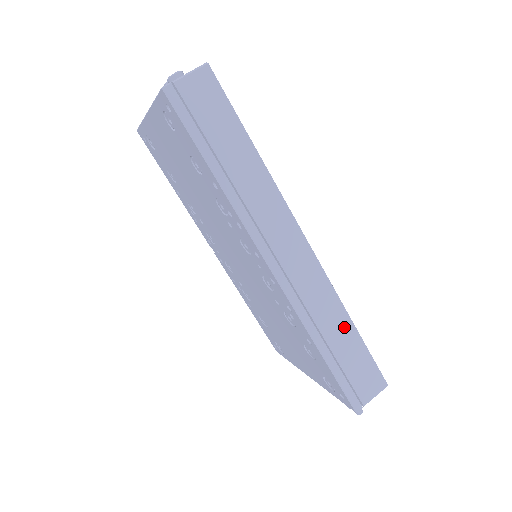
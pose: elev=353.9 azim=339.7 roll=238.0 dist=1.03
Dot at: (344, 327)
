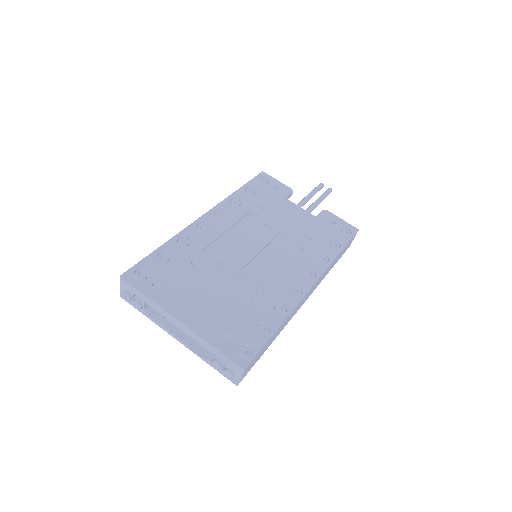
Dot at: occluded
